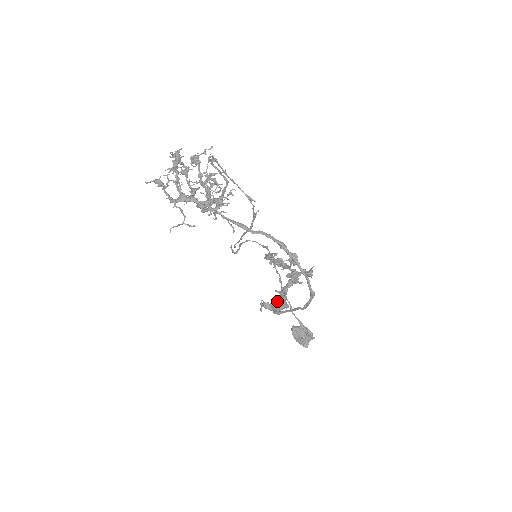
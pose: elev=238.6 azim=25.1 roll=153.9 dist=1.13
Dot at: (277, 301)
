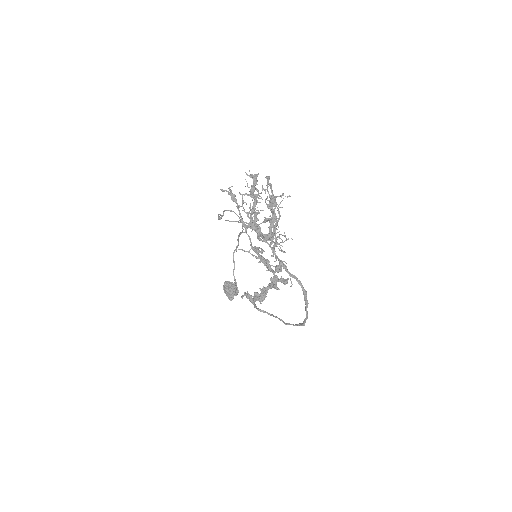
Dot at: (257, 296)
